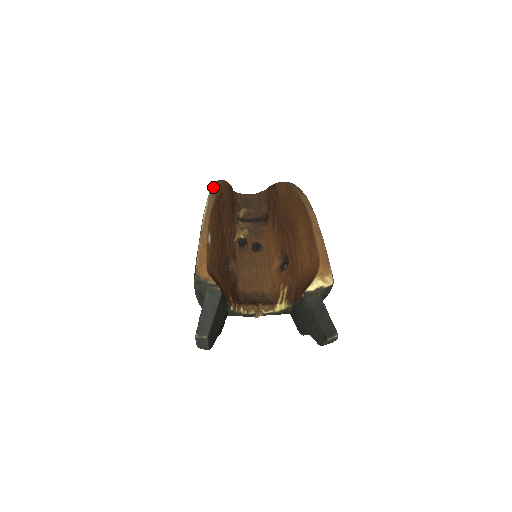
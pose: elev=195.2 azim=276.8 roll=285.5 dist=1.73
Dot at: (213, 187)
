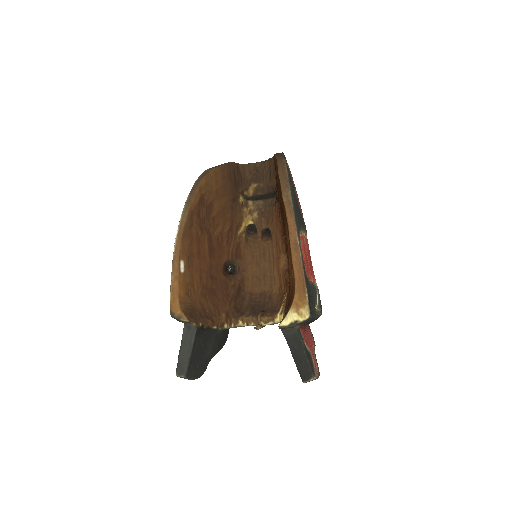
Dot at: (191, 192)
